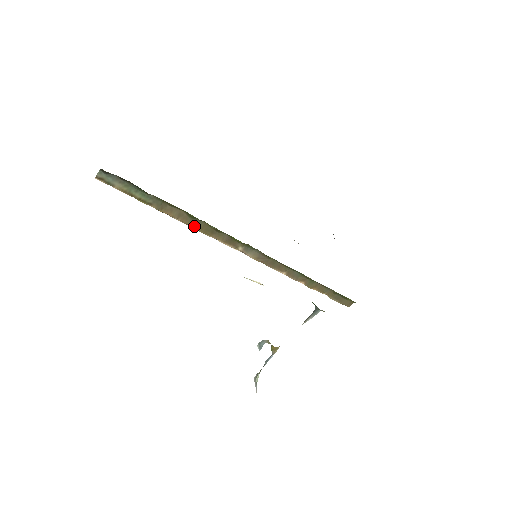
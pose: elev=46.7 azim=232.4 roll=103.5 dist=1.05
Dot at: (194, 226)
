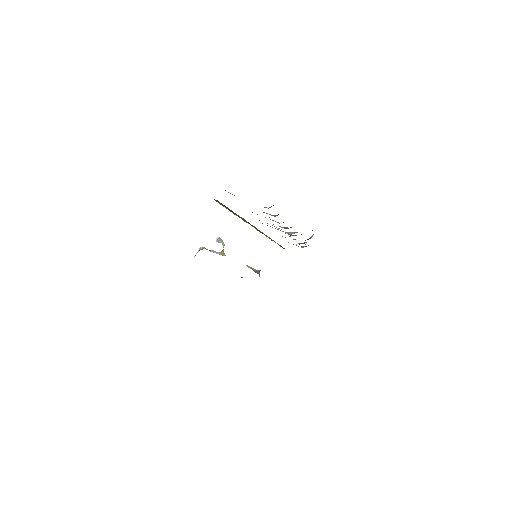
Dot at: (243, 219)
